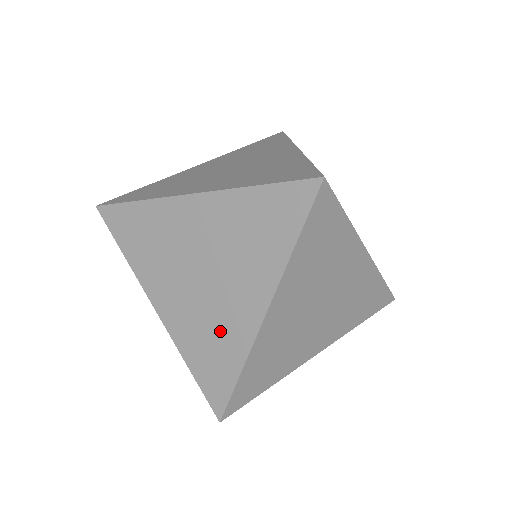
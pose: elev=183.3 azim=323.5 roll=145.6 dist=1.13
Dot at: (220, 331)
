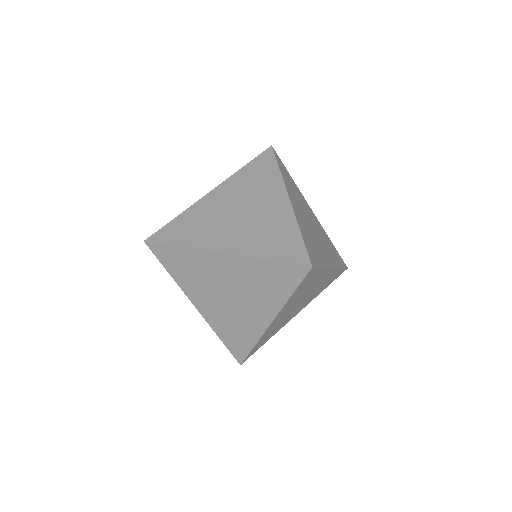
Dot at: (241, 325)
